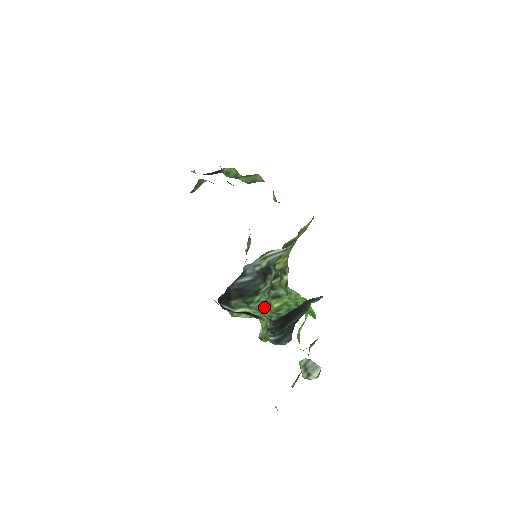
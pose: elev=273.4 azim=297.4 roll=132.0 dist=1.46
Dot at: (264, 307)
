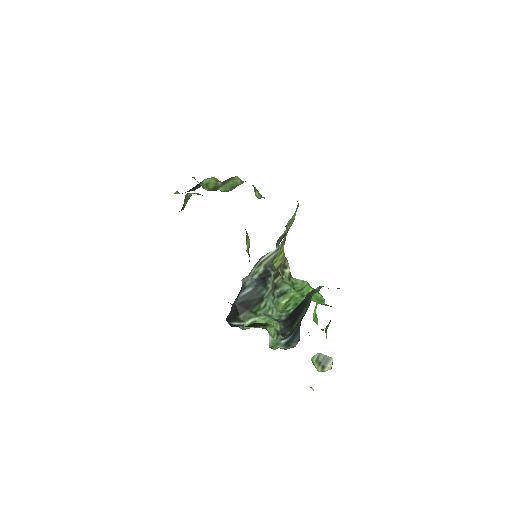
Dot at: (272, 309)
